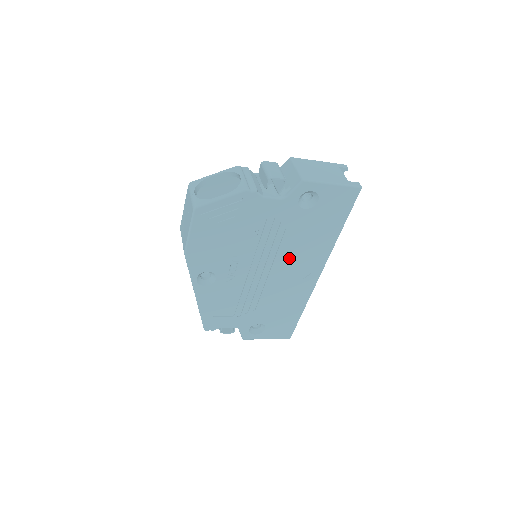
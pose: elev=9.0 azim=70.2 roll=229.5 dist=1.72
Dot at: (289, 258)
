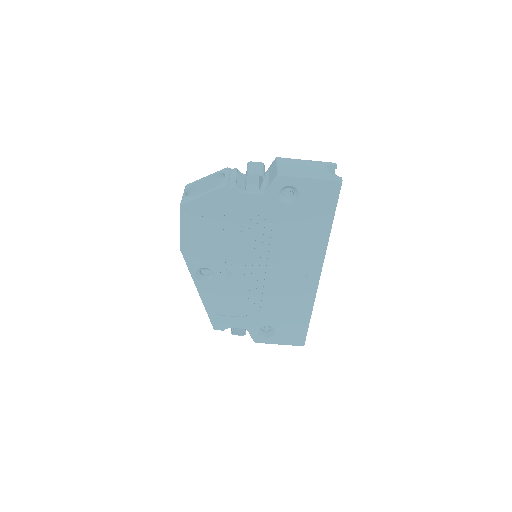
Dot at: (283, 256)
